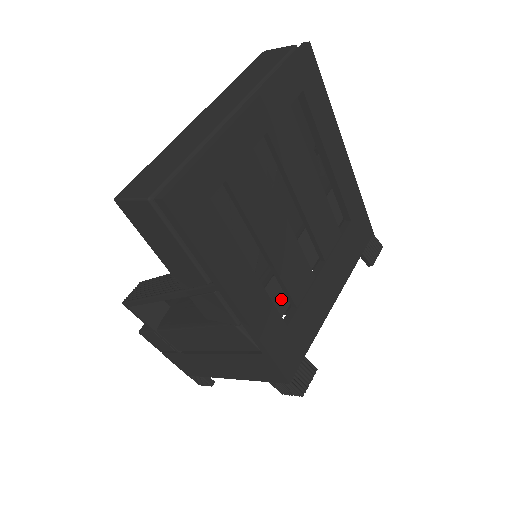
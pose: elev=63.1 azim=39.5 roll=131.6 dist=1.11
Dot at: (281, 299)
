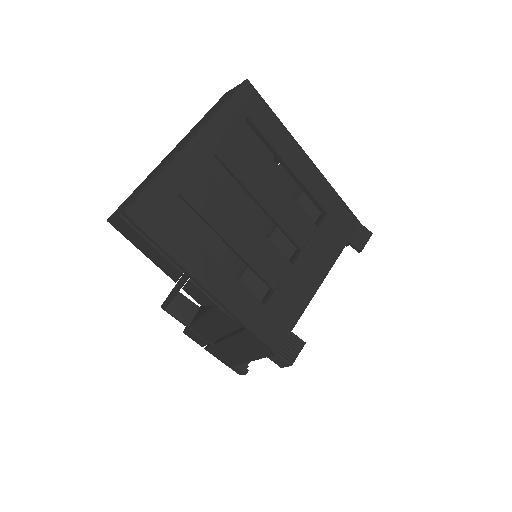
Dot at: (261, 284)
